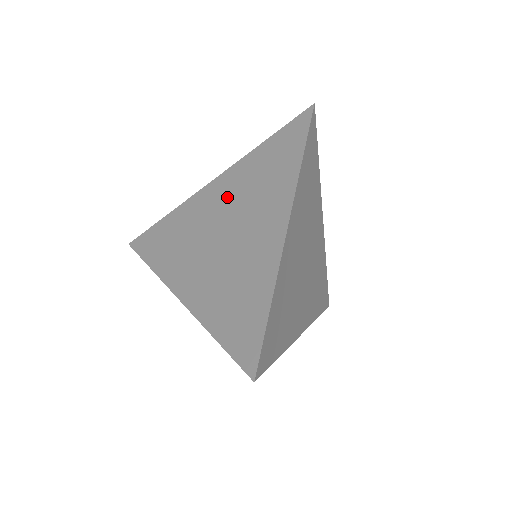
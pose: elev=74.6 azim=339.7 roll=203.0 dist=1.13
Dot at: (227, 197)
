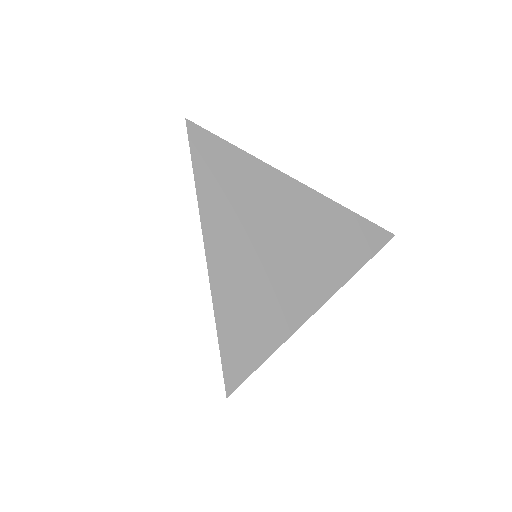
Dot at: occluded
